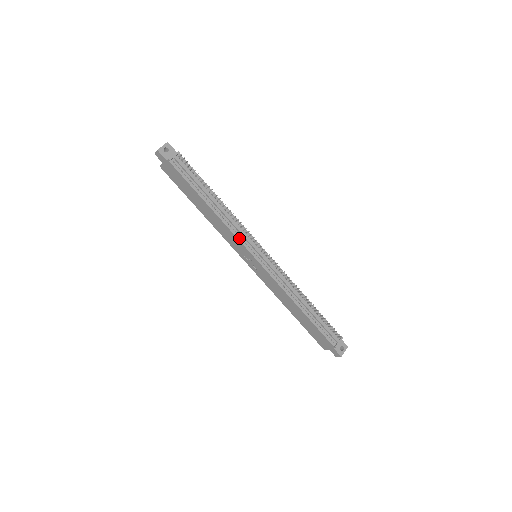
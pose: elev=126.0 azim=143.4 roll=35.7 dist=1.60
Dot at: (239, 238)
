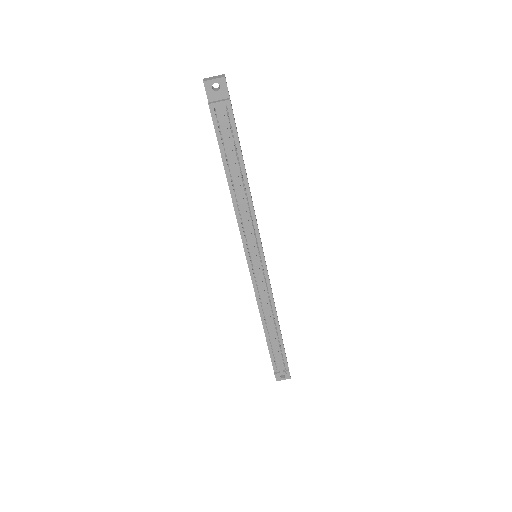
Dot at: (243, 235)
